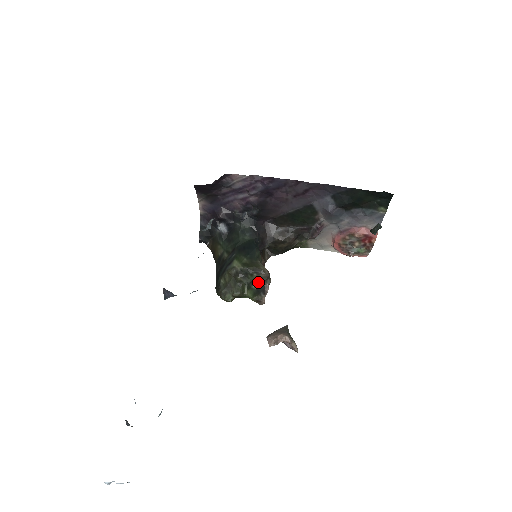
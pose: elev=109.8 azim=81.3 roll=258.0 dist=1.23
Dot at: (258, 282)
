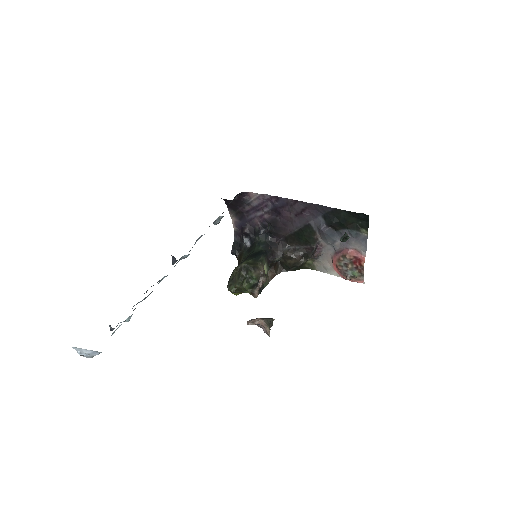
Dot at: (256, 279)
